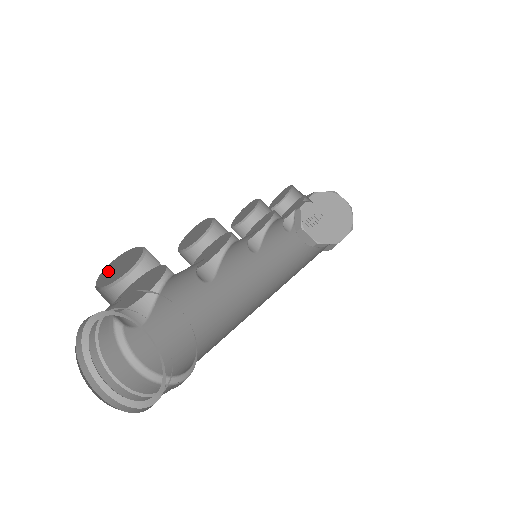
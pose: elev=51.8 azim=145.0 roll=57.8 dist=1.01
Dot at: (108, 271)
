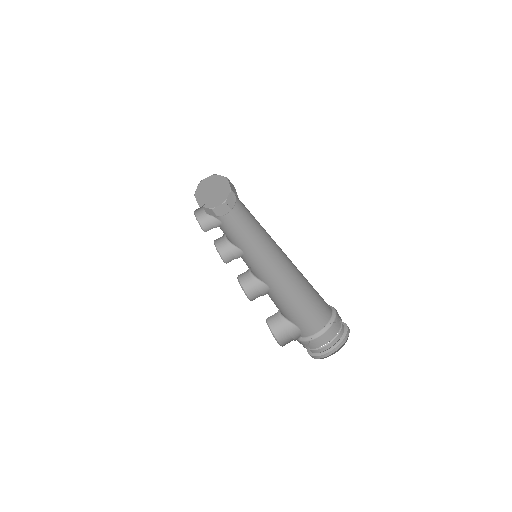
Dot at: occluded
